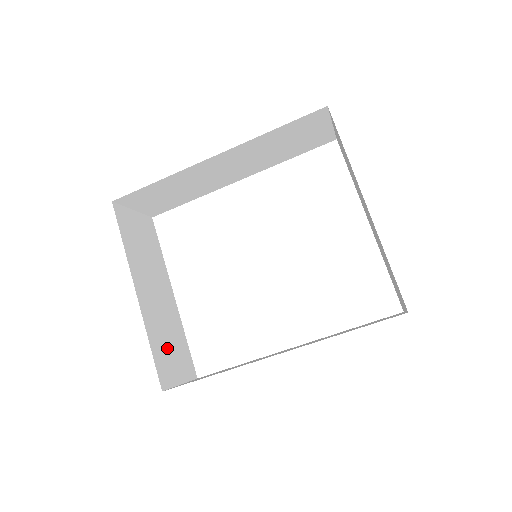
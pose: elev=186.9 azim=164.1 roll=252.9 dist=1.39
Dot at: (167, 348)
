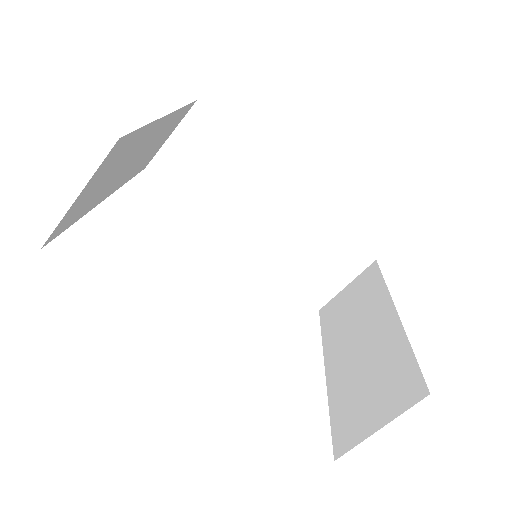
Dot at: (113, 167)
